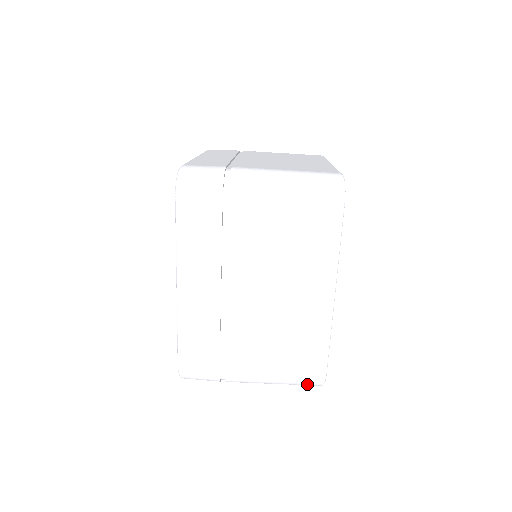
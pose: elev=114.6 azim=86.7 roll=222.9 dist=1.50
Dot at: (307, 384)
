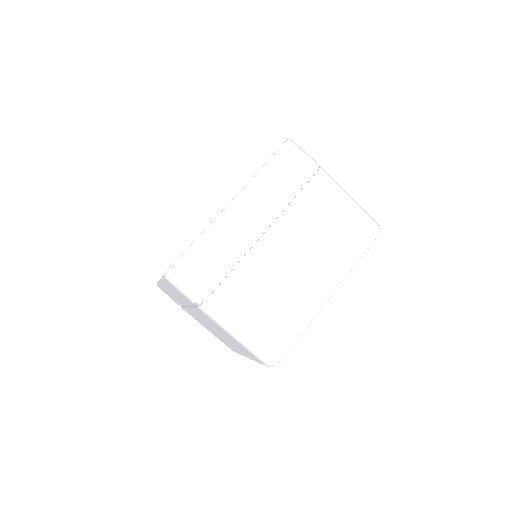
Dot at: occluded
